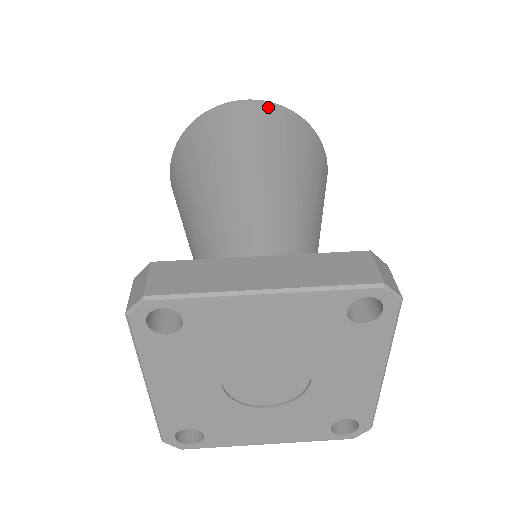
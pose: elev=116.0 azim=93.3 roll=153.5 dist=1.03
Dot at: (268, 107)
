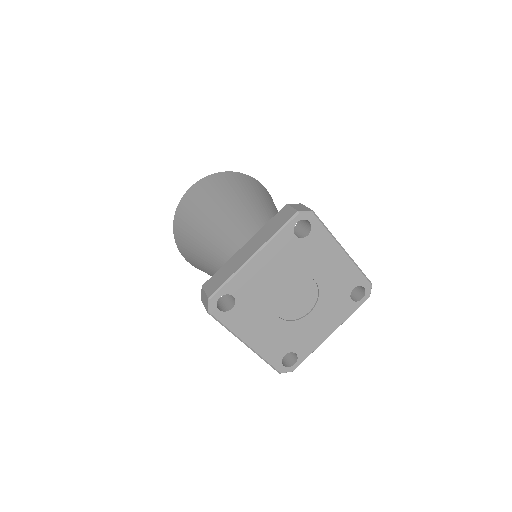
Dot at: (203, 182)
